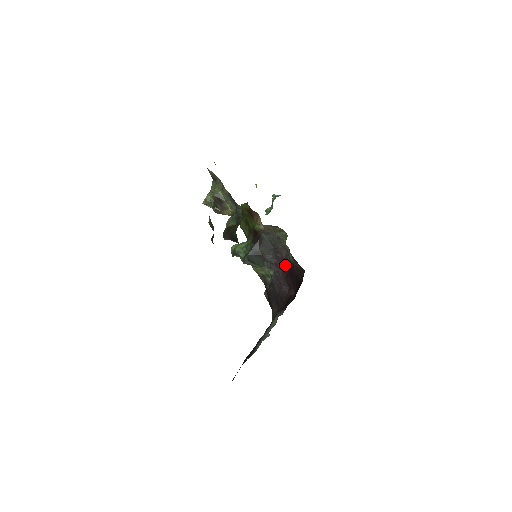
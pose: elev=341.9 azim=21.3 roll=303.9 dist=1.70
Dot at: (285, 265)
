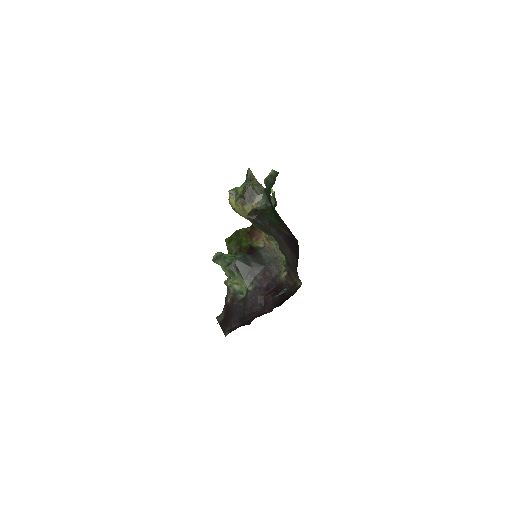
Dot at: (271, 284)
